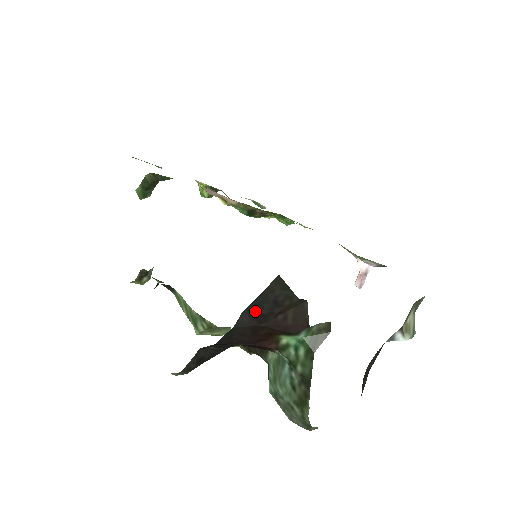
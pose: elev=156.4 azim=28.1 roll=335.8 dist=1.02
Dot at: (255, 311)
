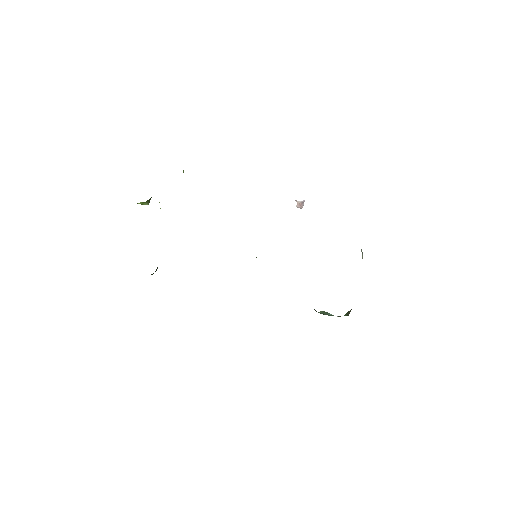
Dot at: occluded
